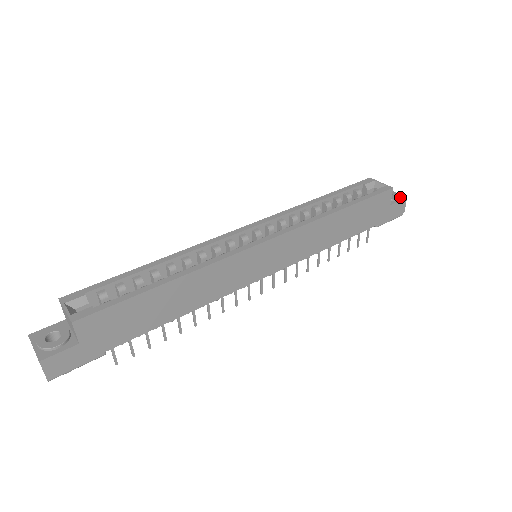
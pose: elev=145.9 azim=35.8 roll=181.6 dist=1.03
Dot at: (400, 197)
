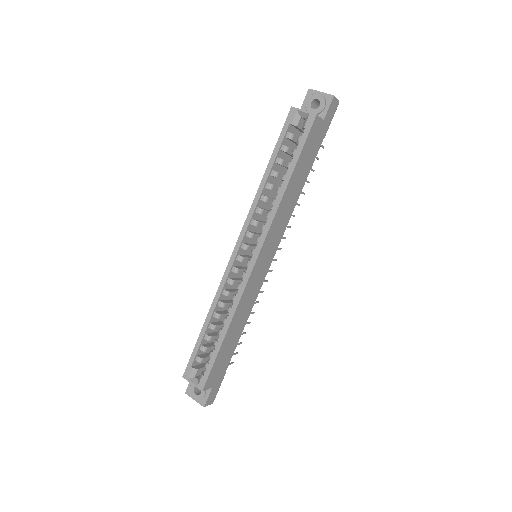
Dot at: (327, 99)
